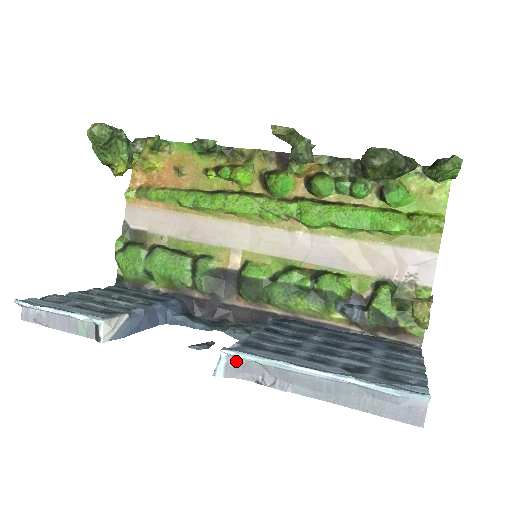
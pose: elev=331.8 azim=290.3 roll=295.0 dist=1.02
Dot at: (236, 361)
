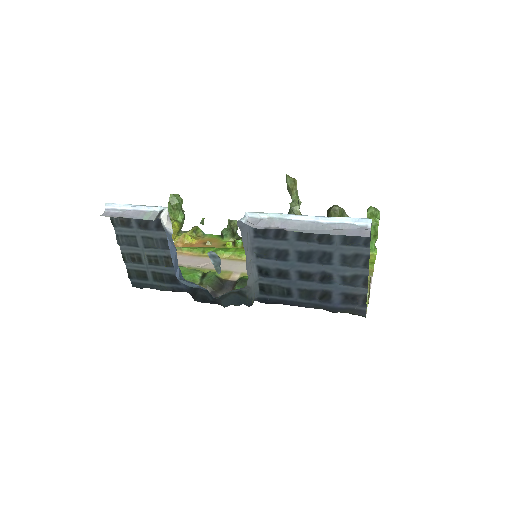
Dot at: (254, 220)
